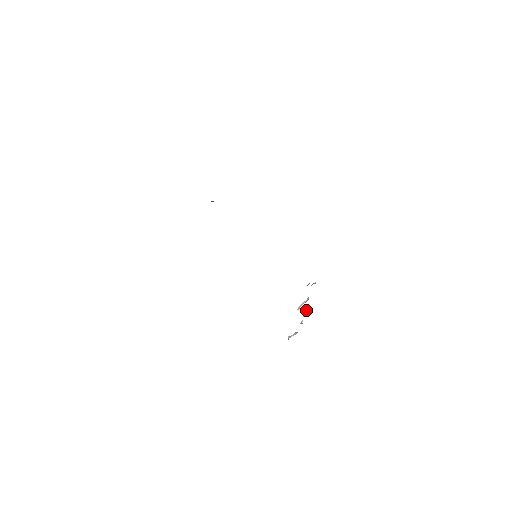
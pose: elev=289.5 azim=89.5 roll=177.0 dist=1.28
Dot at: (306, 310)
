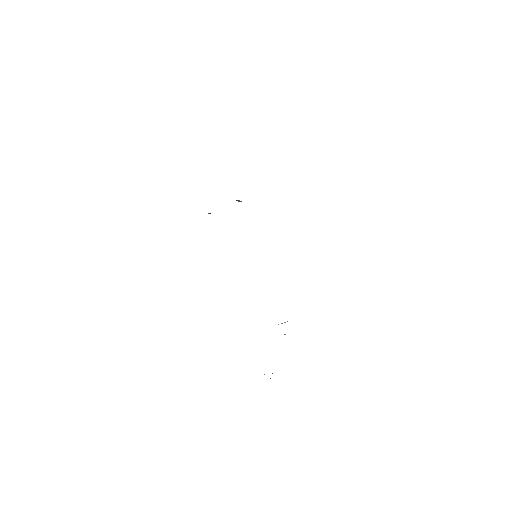
Dot at: (284, 334)
